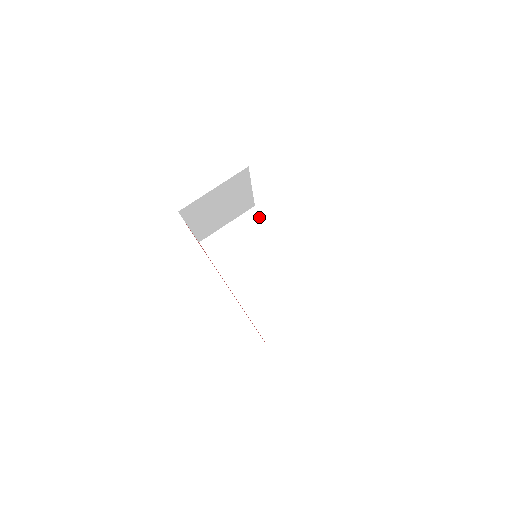
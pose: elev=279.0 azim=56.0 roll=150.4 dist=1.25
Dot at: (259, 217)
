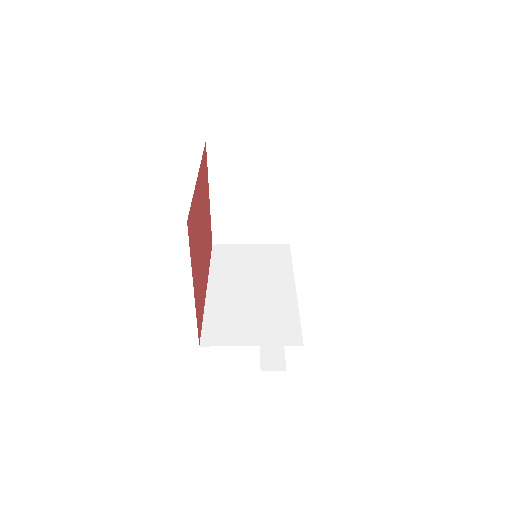
Dot at: (287, 252)
